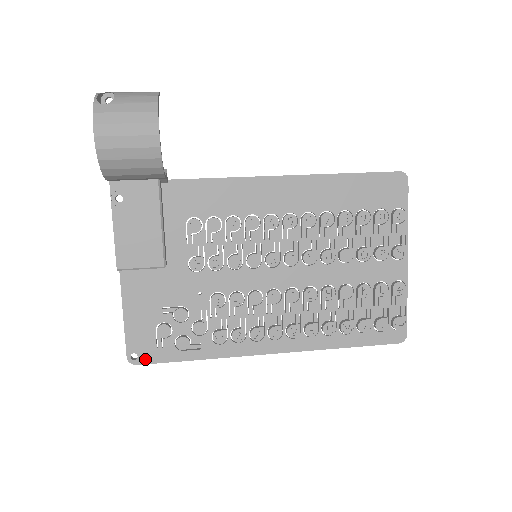
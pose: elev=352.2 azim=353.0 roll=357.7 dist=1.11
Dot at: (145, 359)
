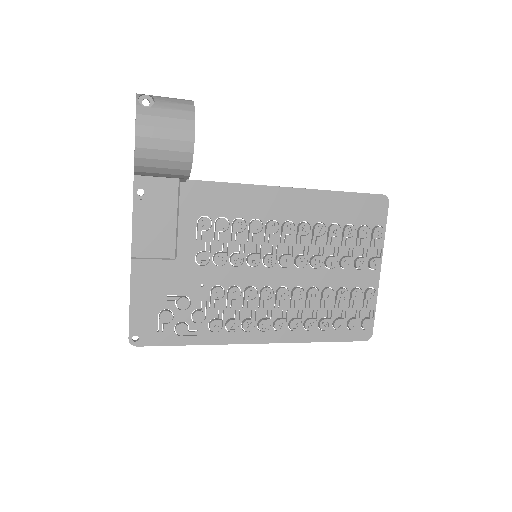
Dot at: (145, 341)
